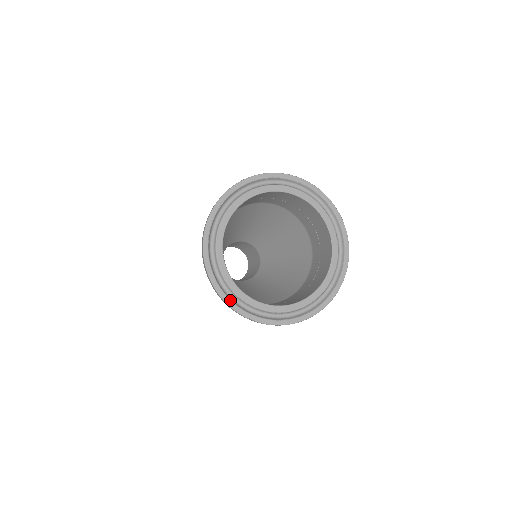
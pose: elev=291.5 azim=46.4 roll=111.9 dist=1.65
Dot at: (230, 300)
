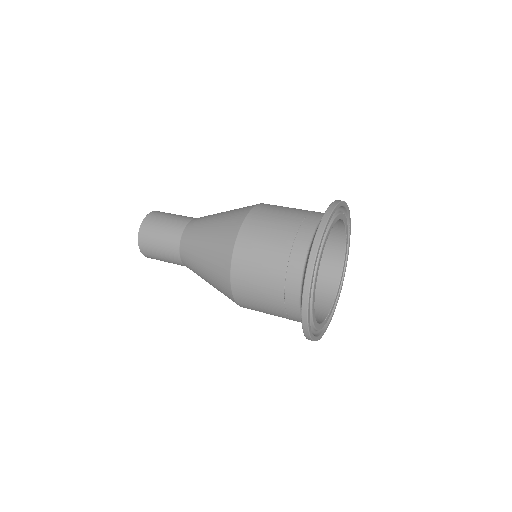
Dot at: (324, 332)
